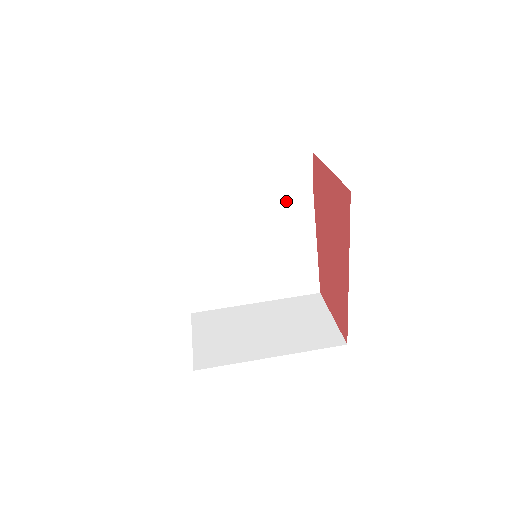
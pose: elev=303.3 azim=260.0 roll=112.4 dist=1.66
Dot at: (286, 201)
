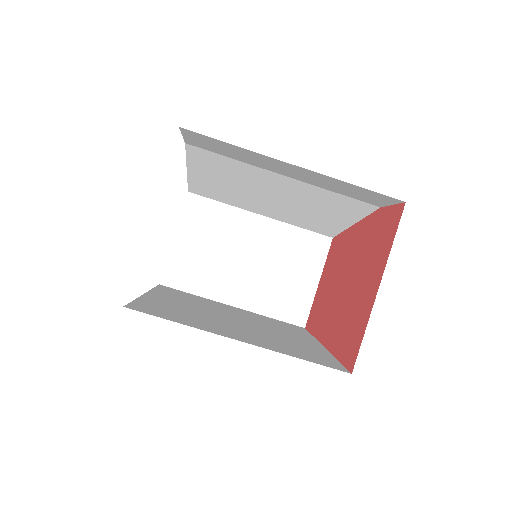
Dot at: (340, 196)
